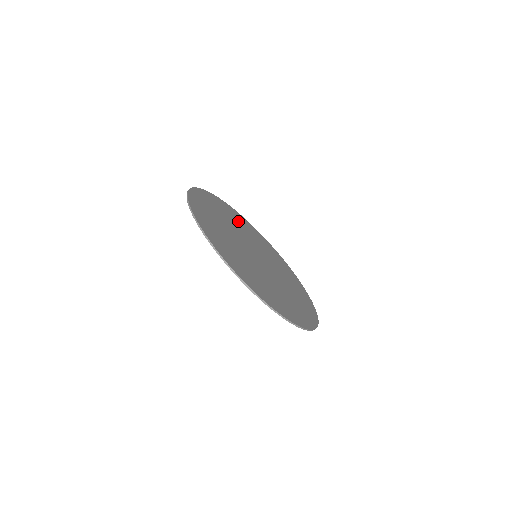
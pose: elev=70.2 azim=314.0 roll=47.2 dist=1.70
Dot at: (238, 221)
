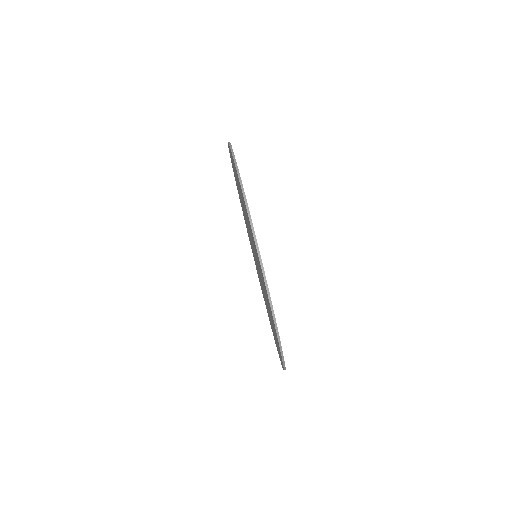
Dot at: occluded
